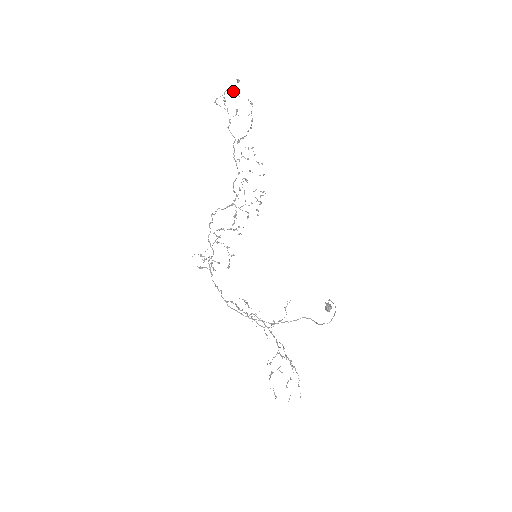
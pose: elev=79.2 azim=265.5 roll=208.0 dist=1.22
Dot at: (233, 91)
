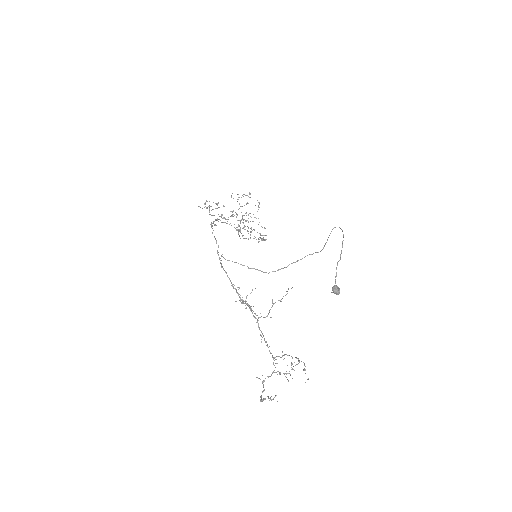
Dot at: occluded
